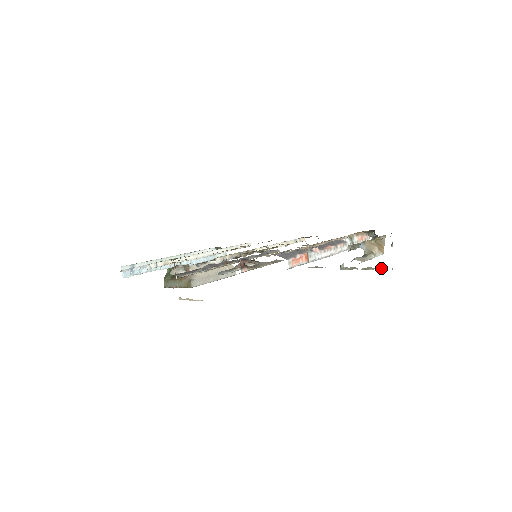
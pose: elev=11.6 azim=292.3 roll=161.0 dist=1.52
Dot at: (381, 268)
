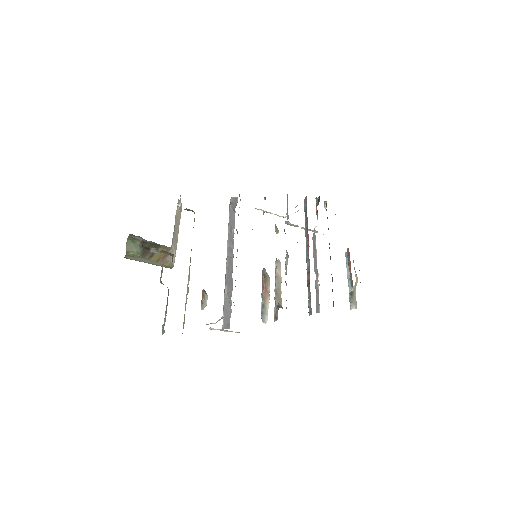
Dot at: (317, 232)
